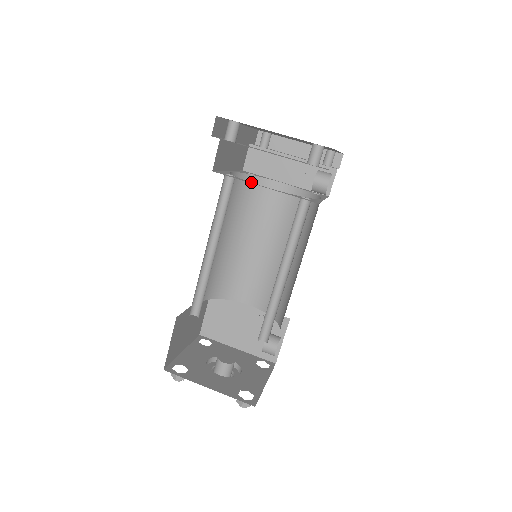
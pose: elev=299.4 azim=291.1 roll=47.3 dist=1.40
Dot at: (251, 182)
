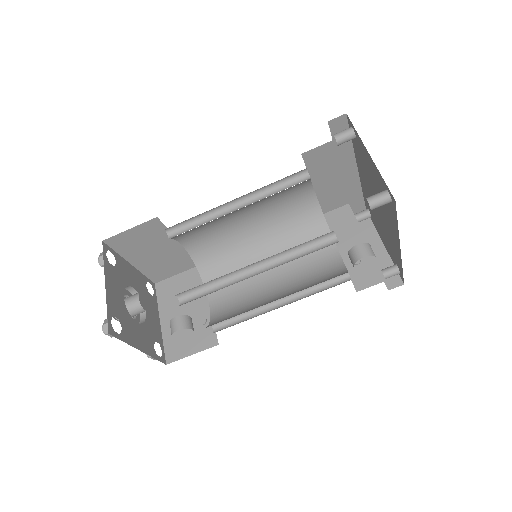
Dot at: (318, 221)
